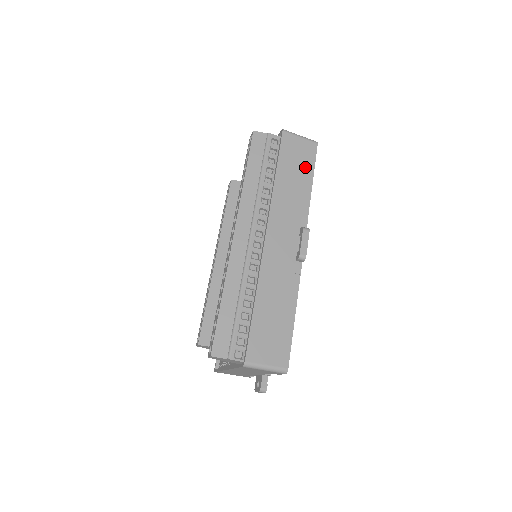
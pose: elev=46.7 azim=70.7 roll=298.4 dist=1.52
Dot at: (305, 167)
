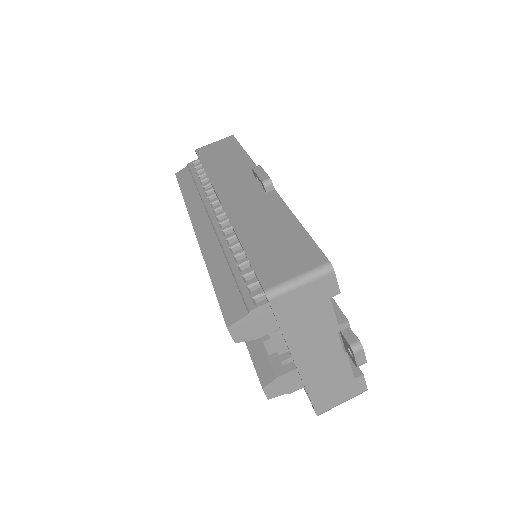
Dot at: (230, 150)
